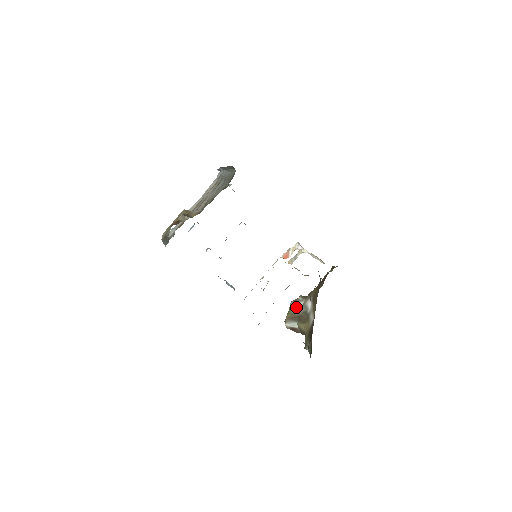
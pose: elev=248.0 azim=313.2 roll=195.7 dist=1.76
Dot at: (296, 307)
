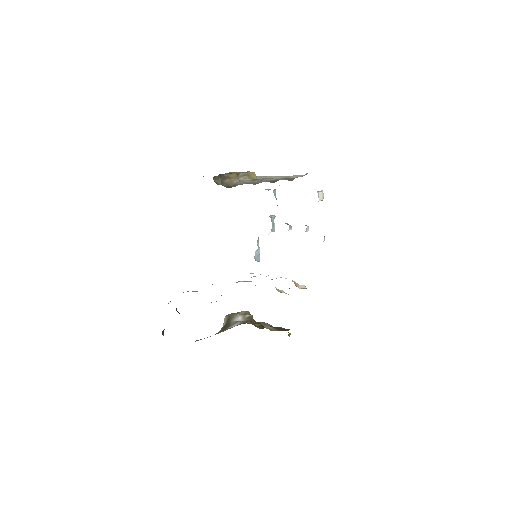
Dot at: (237, 316)
